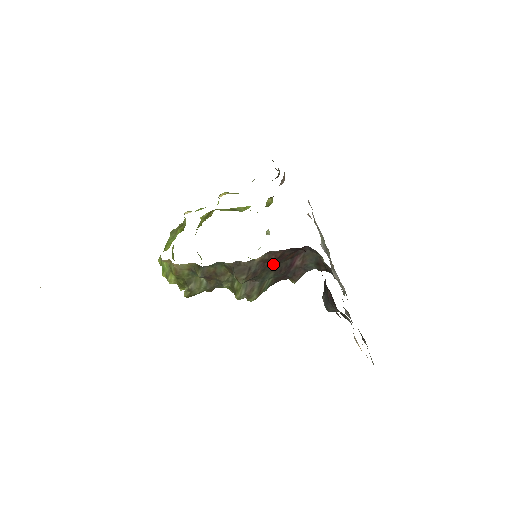
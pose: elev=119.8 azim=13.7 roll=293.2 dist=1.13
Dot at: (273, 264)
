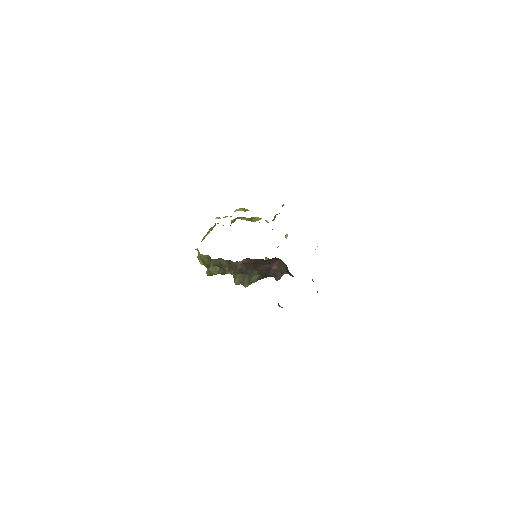
Dot at: (253, 266)
